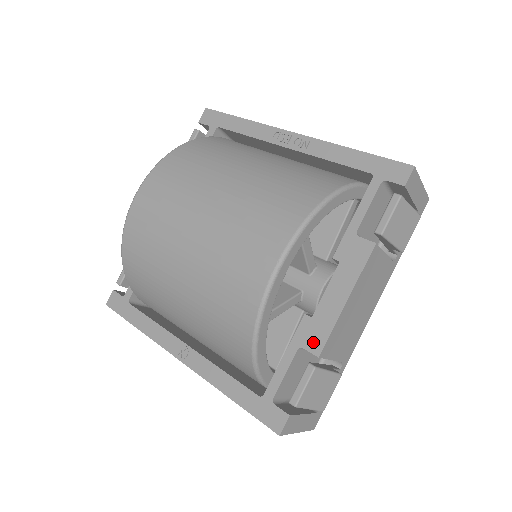
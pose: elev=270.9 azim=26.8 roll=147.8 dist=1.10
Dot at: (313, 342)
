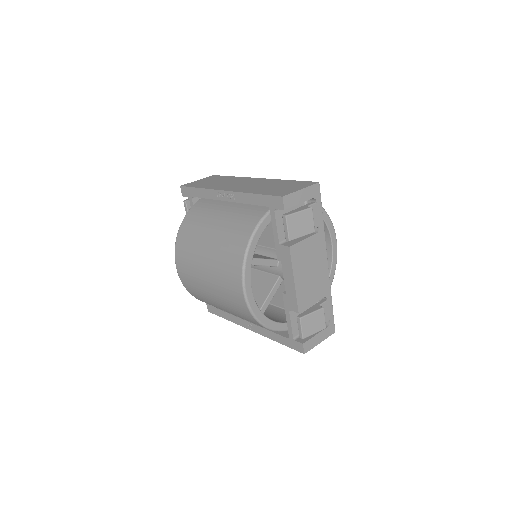
Dot at: (293, 306)
